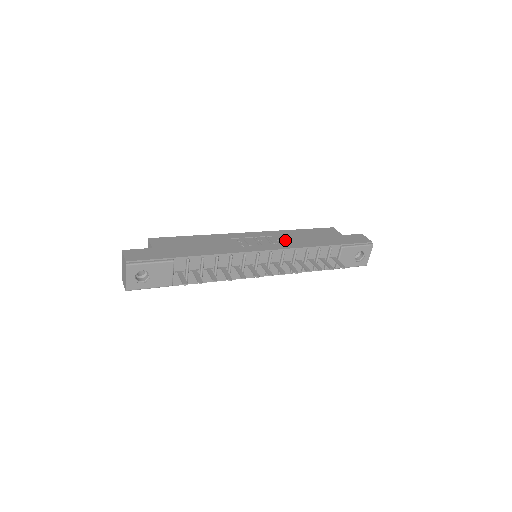
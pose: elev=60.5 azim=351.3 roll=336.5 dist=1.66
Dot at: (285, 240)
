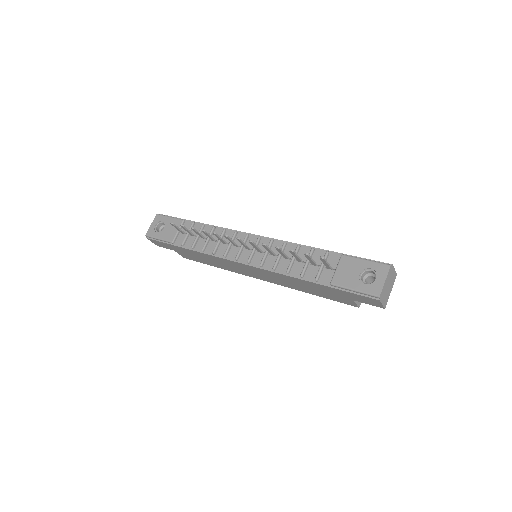
Dot at: occluded
